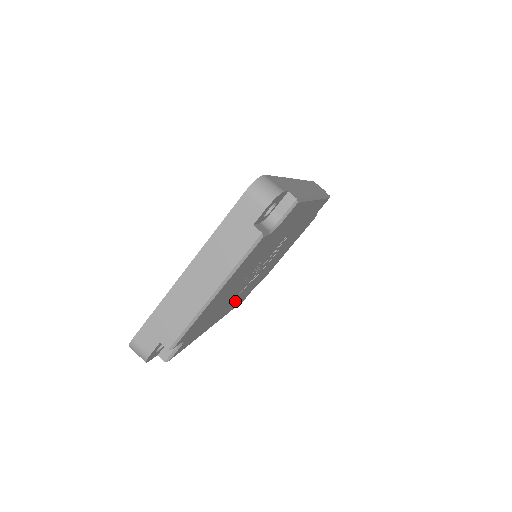
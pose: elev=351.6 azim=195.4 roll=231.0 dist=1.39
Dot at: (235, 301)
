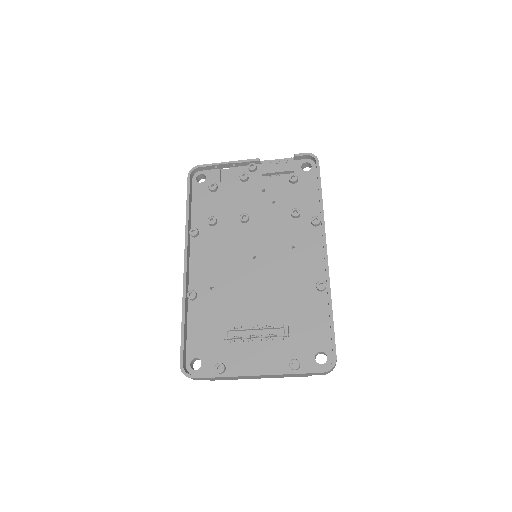
Dot at: occluded
